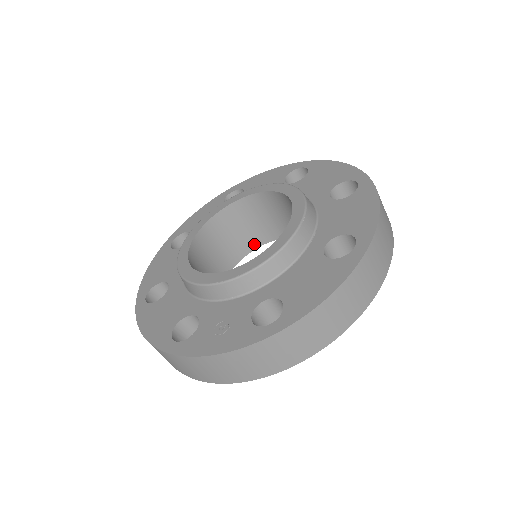
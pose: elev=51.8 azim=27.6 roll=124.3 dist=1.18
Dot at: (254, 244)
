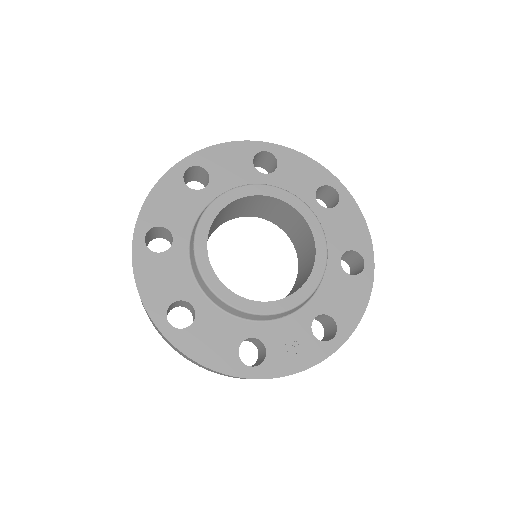
Dot at: (218, 225)
